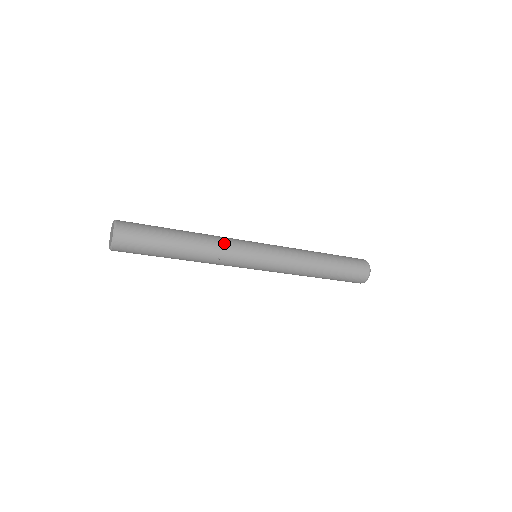
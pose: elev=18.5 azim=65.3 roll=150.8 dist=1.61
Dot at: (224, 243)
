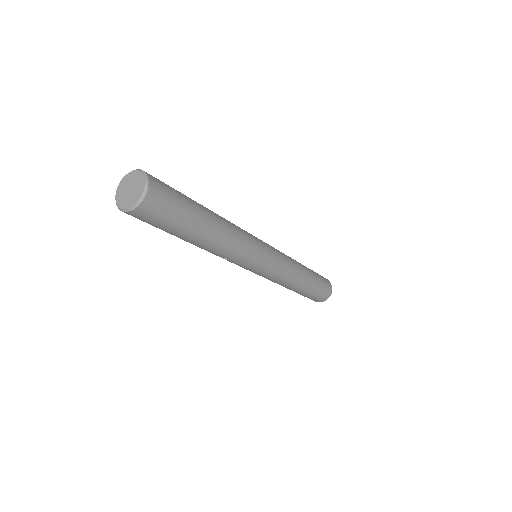
Dot at: (242, 245)
